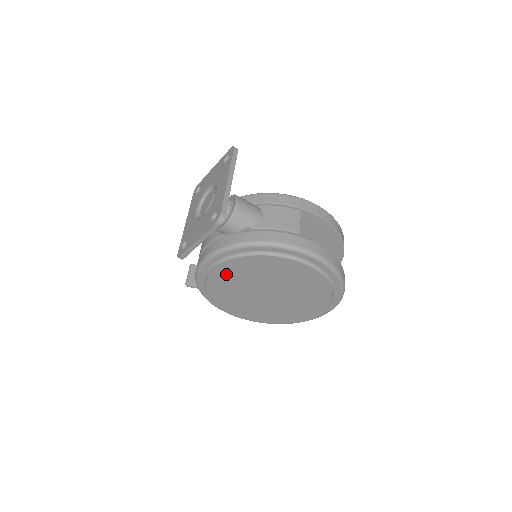
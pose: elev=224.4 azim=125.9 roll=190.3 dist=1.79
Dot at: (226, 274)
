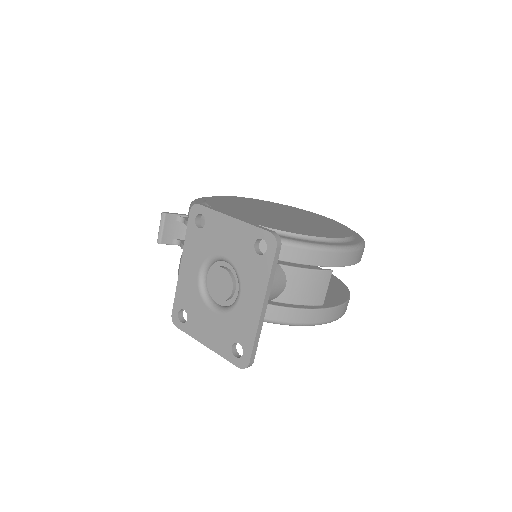
Dot at: occluded
